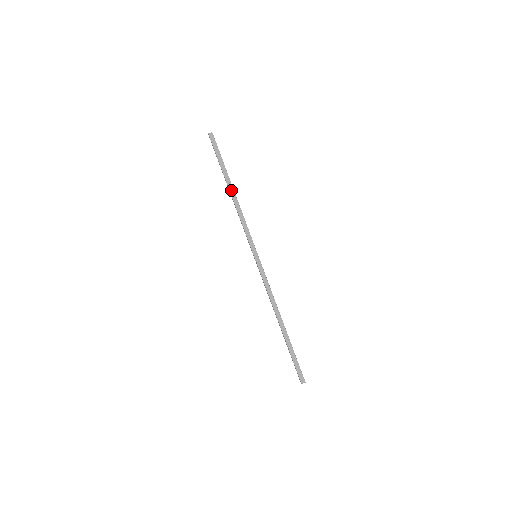
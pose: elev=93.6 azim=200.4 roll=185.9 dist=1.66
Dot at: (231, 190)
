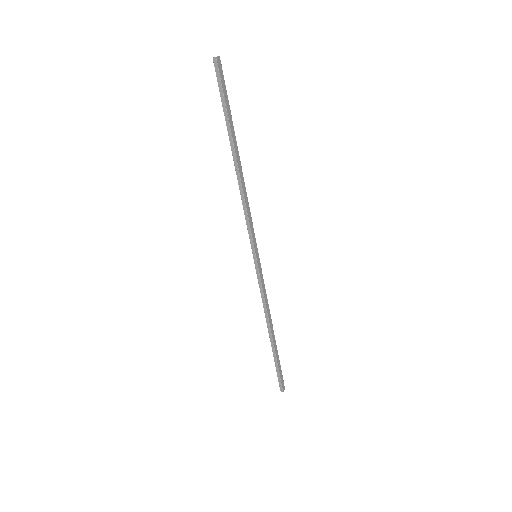
Dot at: (238, 161)
